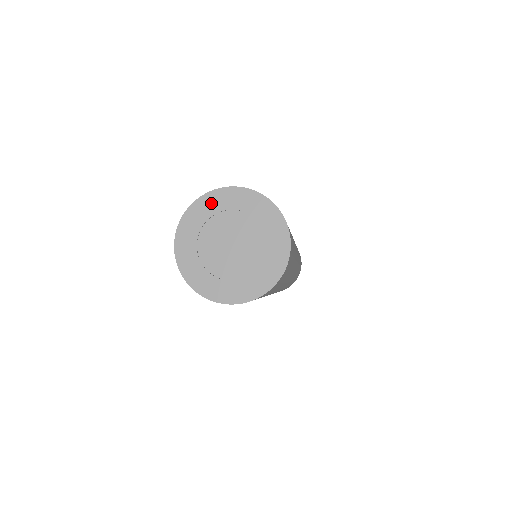
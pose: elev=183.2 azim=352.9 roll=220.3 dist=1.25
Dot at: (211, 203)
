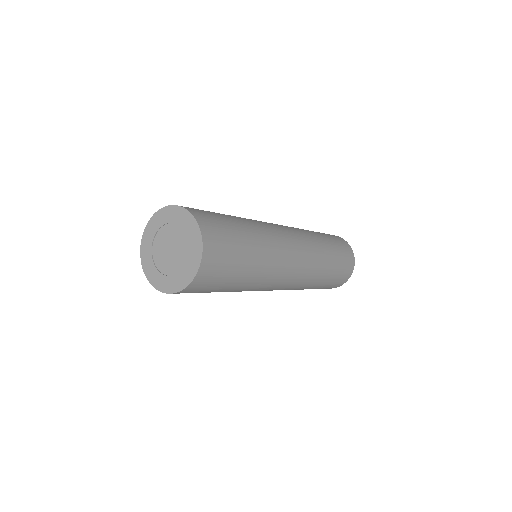
Dot at: (151, 229)
